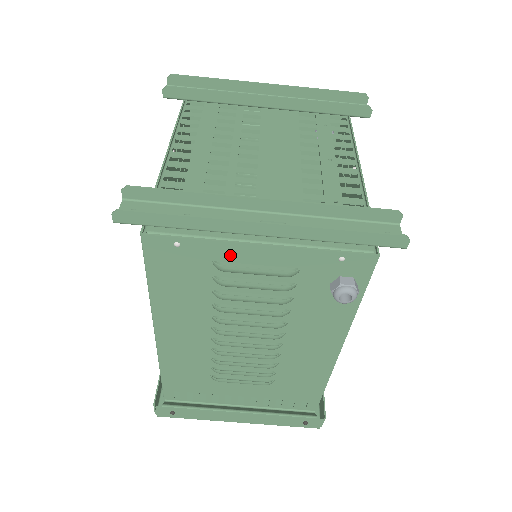
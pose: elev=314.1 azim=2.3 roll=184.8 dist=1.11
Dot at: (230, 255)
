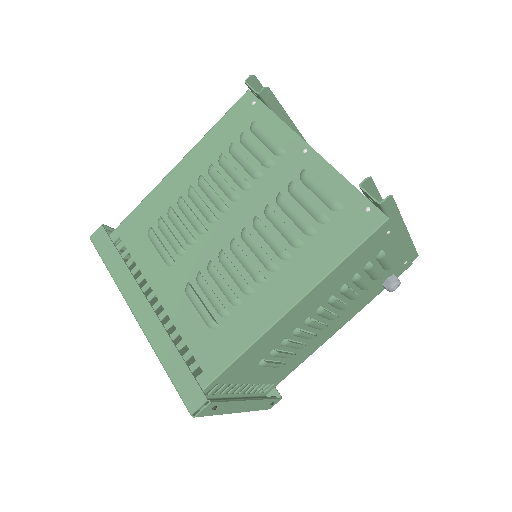
Dot at: (390, 248)
